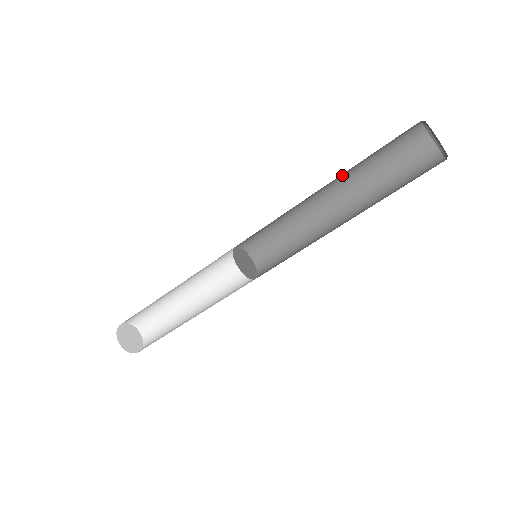
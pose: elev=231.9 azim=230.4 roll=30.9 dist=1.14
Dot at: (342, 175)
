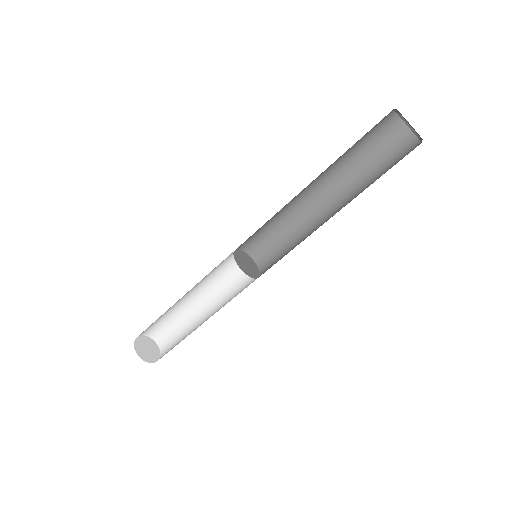
Dot at: (333, 174)
